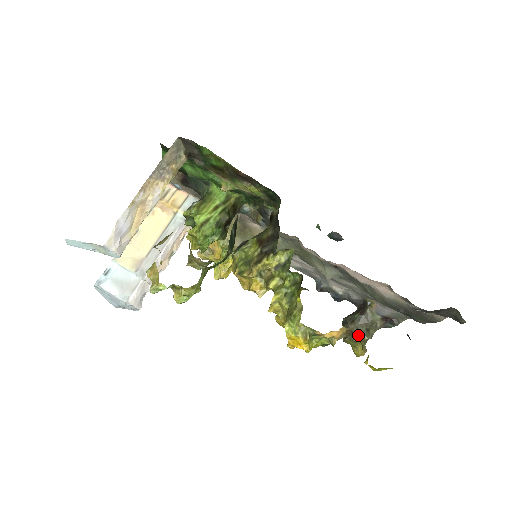
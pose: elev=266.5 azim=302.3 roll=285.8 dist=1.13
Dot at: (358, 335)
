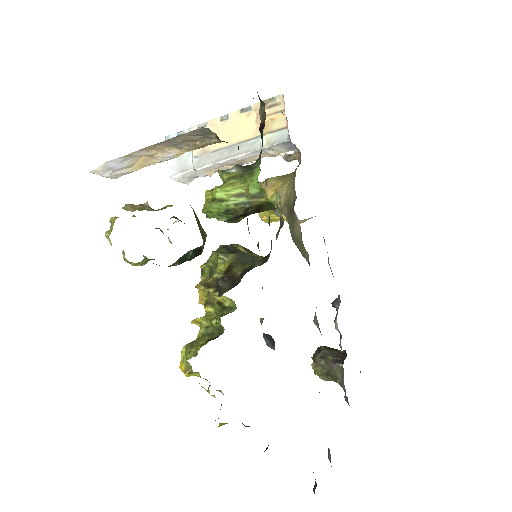
Dot at: (315, 370)
